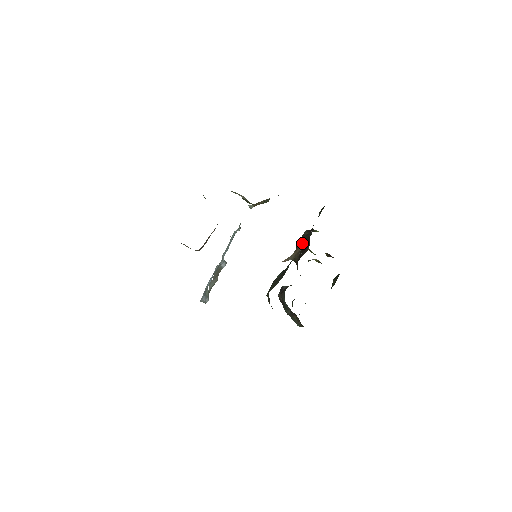
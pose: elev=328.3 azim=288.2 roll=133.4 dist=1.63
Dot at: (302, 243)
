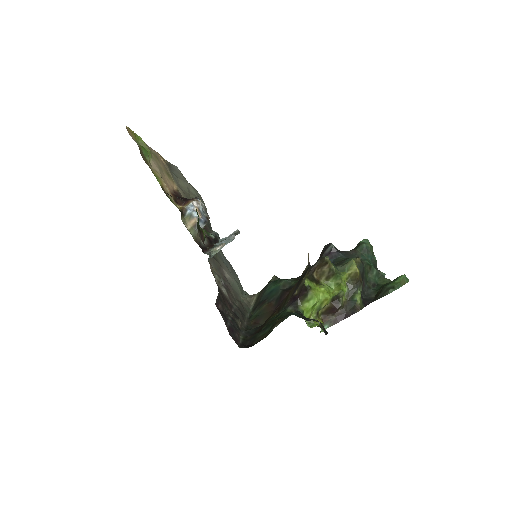
Dot at: (287, 295)
